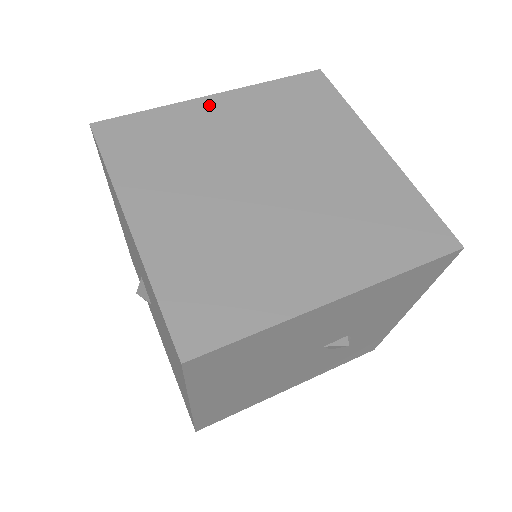
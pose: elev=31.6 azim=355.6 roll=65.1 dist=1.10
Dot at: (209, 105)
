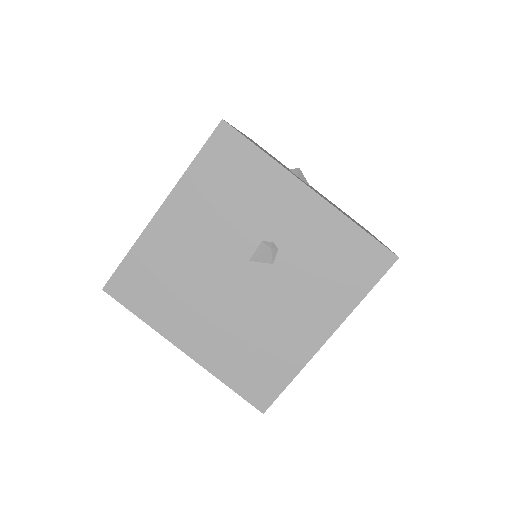
Dot at: occluded
